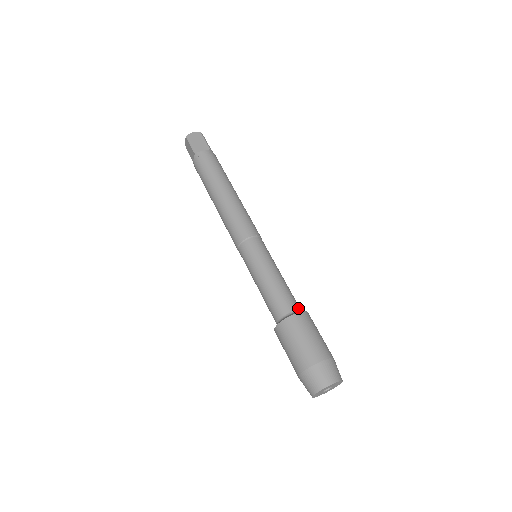
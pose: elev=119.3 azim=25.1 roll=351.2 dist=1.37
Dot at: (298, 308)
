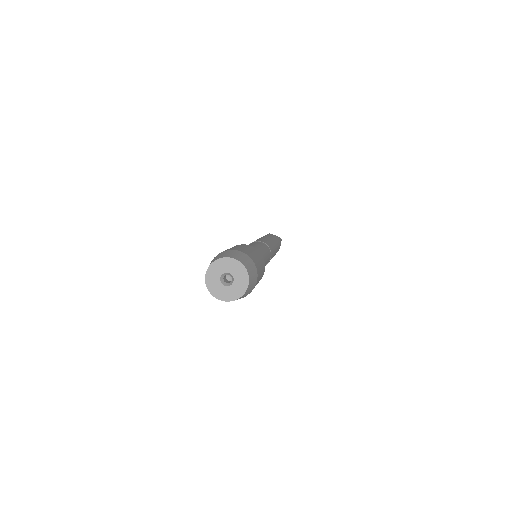
Dot at: occluded
